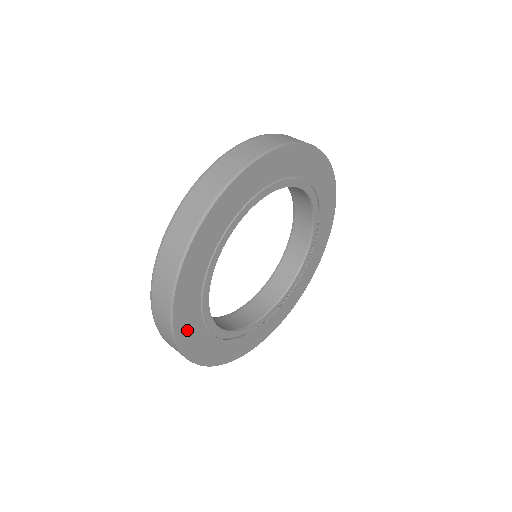
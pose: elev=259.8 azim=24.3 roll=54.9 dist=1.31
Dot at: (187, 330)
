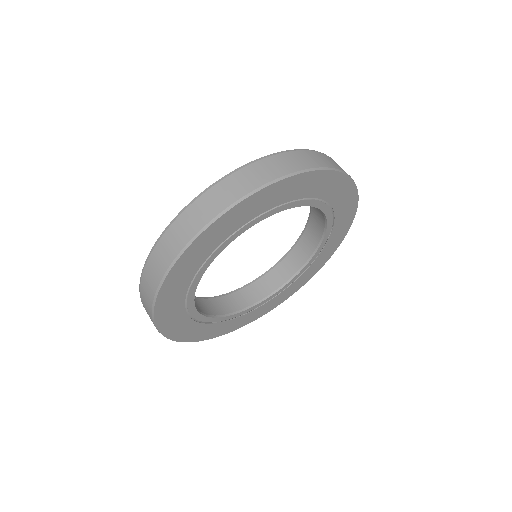
Dot at: (201, 334)
